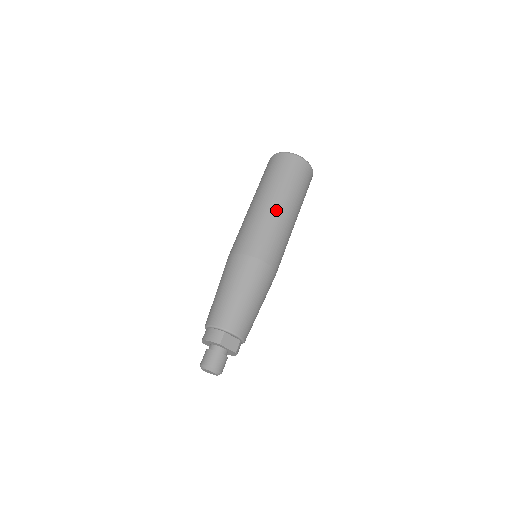
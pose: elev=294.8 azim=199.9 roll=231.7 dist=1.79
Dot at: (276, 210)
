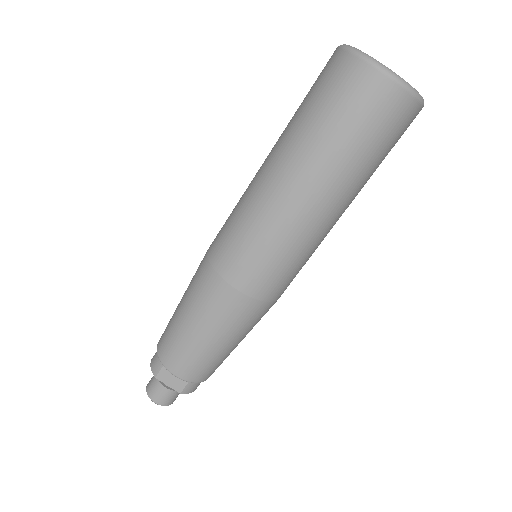
Dot at: (277, 191)
